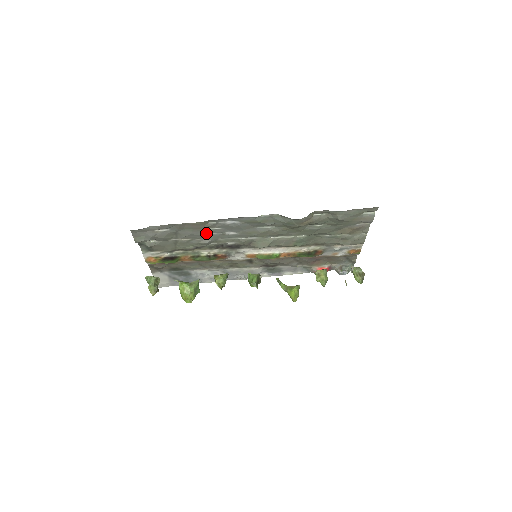
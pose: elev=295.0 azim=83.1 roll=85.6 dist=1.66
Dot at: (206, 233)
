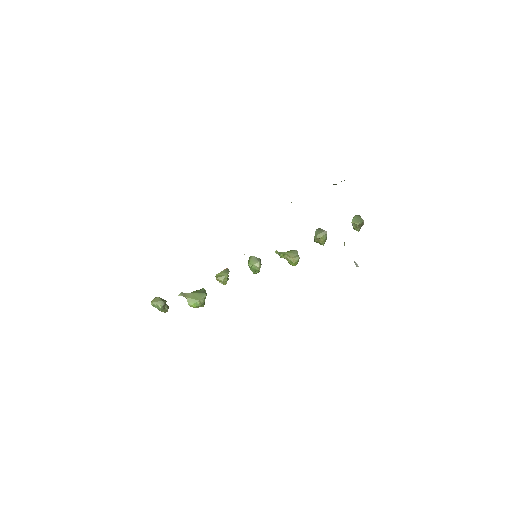
Dot at: occluded
